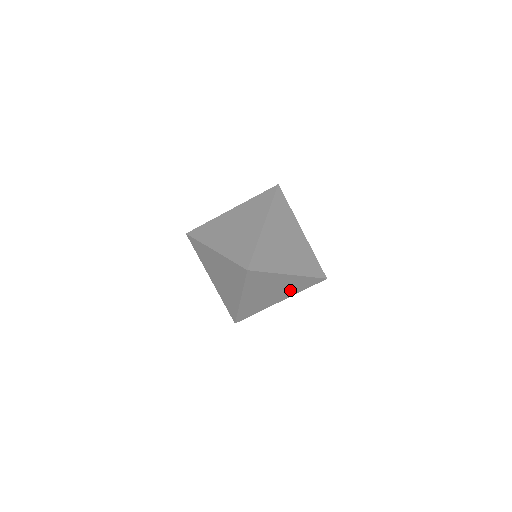
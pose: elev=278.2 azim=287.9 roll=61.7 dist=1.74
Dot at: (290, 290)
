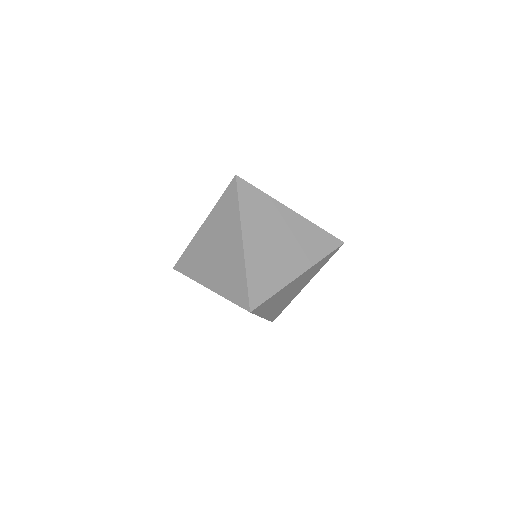
Dot at: (310, 276)
